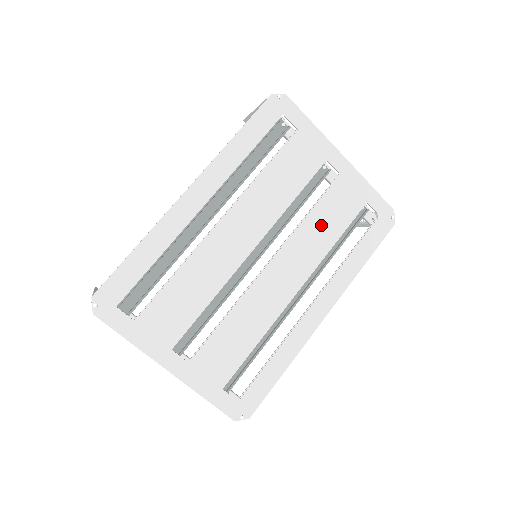
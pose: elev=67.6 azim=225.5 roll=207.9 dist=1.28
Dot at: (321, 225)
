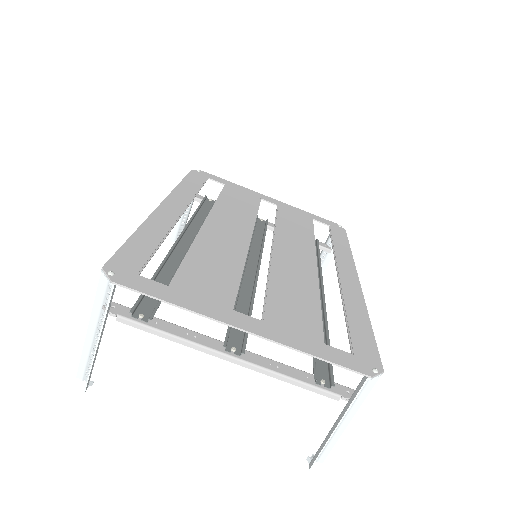
Dot at: (292, 228)
